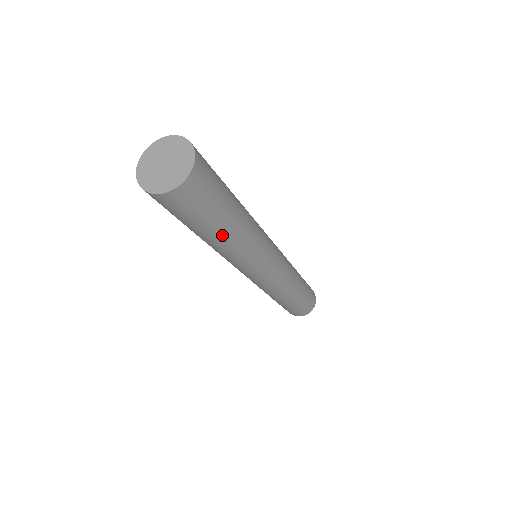
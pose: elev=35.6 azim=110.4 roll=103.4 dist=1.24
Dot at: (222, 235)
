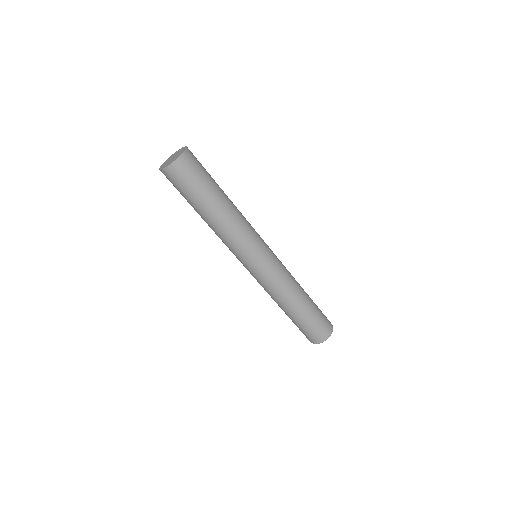
Dot at: (204, 214)
